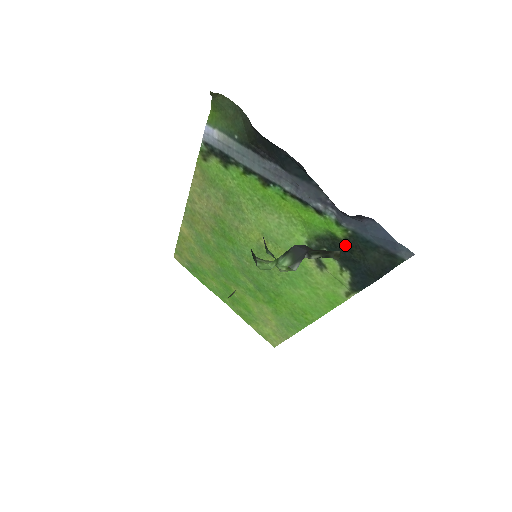
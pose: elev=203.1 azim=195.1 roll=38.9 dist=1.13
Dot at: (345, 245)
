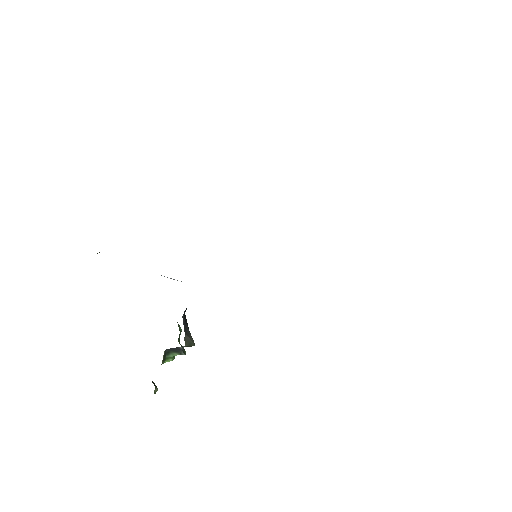
Dot at: occluded
